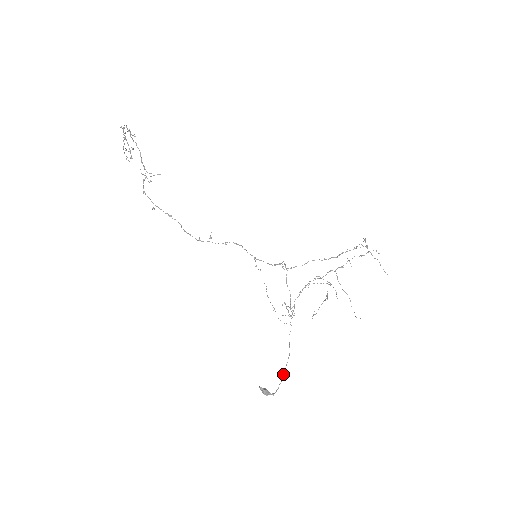
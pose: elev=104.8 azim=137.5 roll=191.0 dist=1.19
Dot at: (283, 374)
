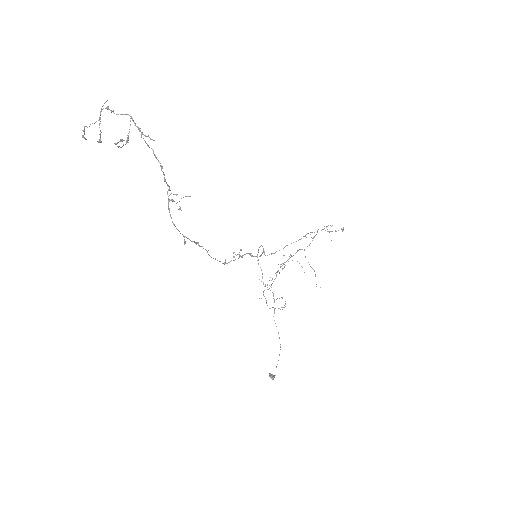
Dot at: occluded
